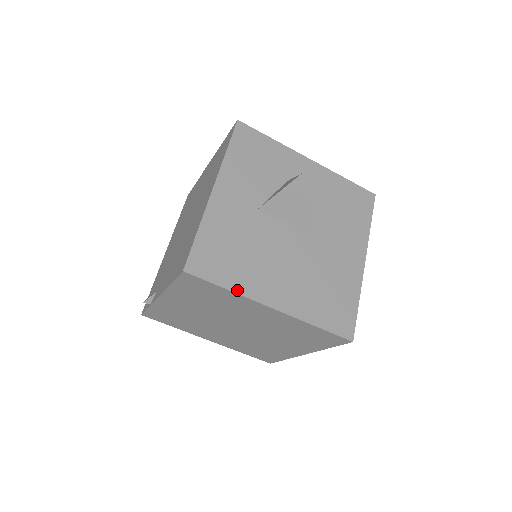
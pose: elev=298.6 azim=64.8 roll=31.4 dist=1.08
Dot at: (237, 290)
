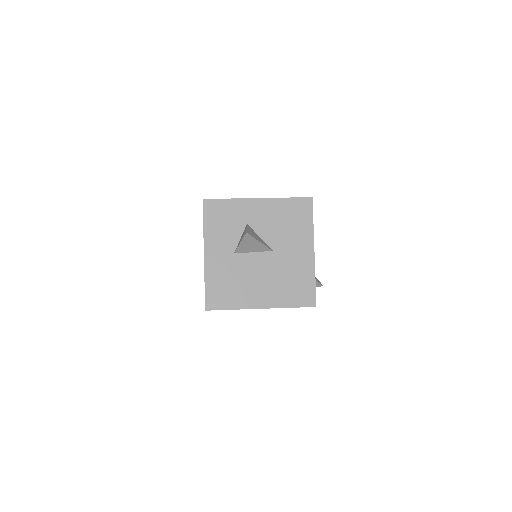
Dot at: (237, 308)
